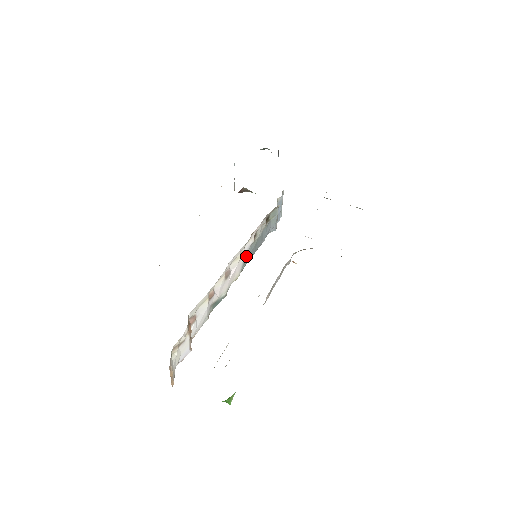
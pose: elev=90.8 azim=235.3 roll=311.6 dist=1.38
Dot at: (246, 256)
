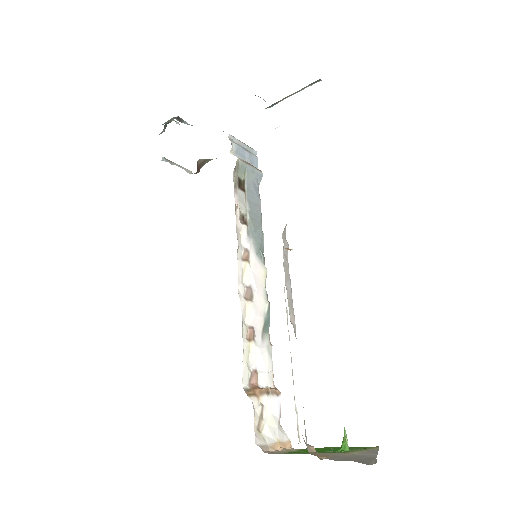
Dot at: (254, 247)
